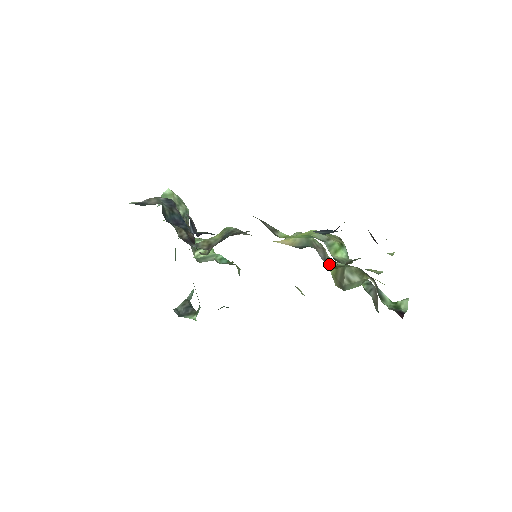
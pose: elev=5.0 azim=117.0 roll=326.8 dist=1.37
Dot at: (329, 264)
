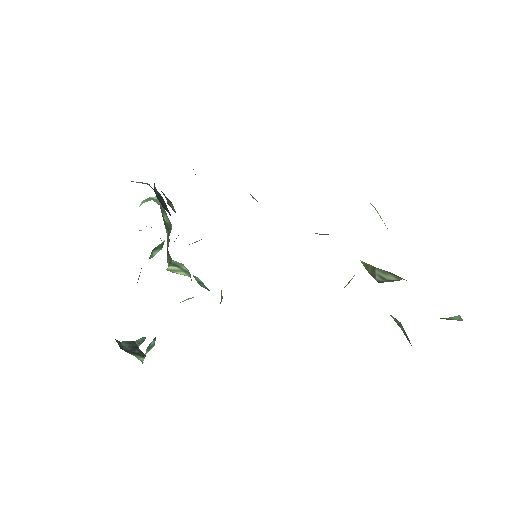
Dot at: occluded
